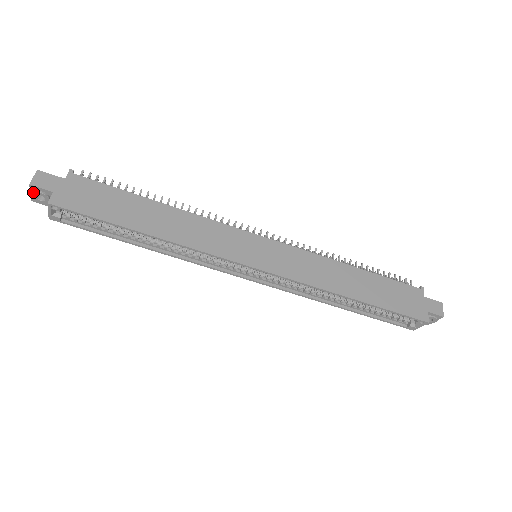
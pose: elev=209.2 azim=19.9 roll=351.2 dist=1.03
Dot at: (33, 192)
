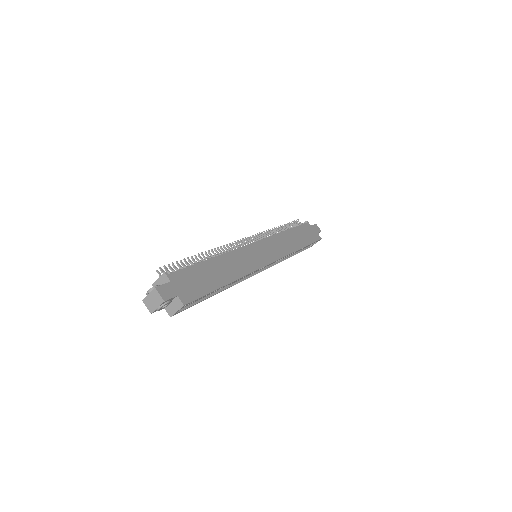
Dot at: (163, 305)
